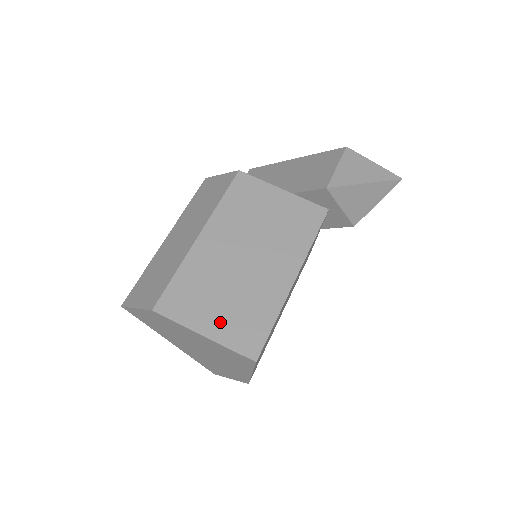
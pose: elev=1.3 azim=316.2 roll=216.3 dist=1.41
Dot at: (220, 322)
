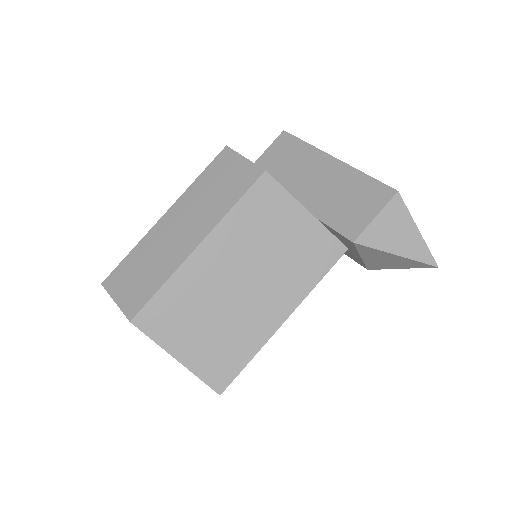
Dot at: (196, 349)
